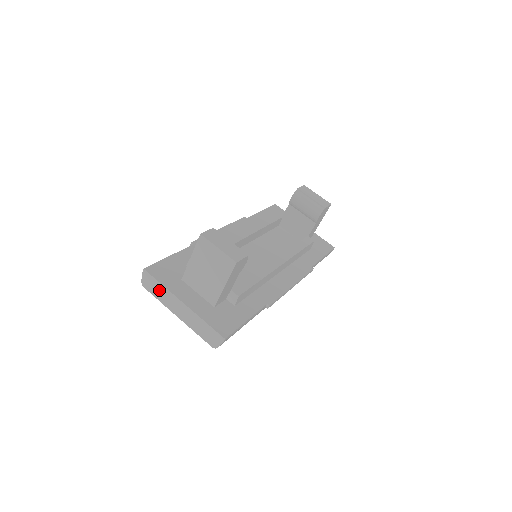
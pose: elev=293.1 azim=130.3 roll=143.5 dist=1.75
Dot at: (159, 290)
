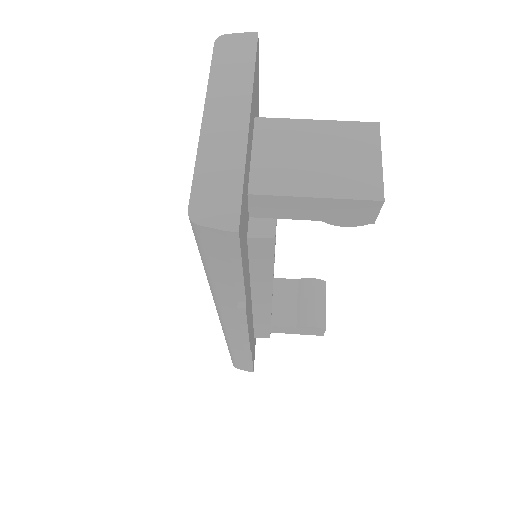
Dot at: (236, 69)
